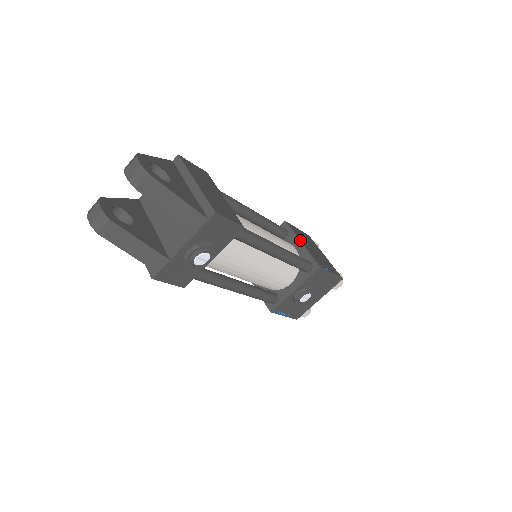
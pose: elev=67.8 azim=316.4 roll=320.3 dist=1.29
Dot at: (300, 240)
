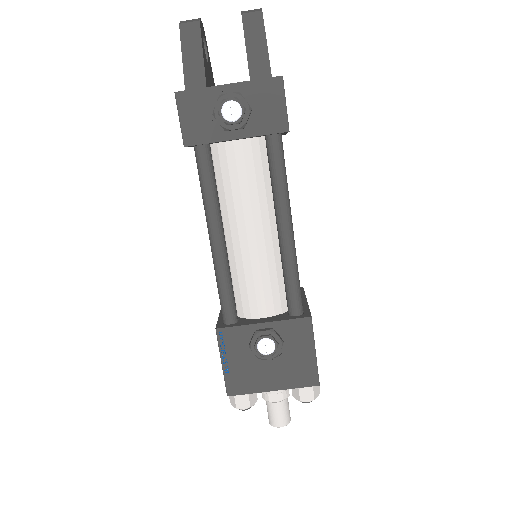
Dot at: occluded
